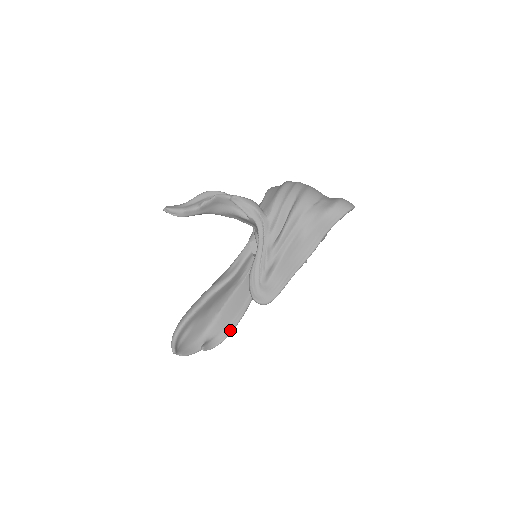
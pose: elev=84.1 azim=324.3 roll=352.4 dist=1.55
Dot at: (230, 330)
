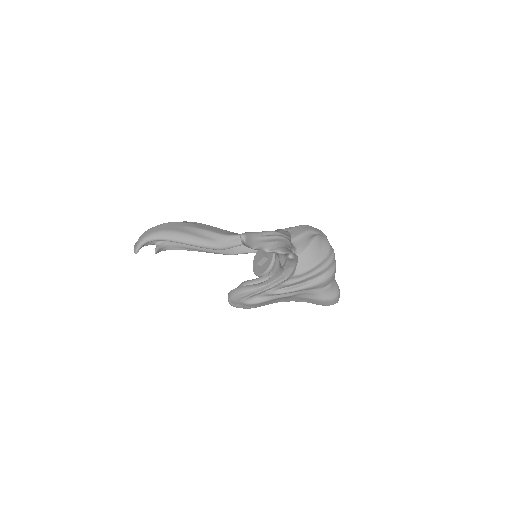
Dot at: (185, 249)
